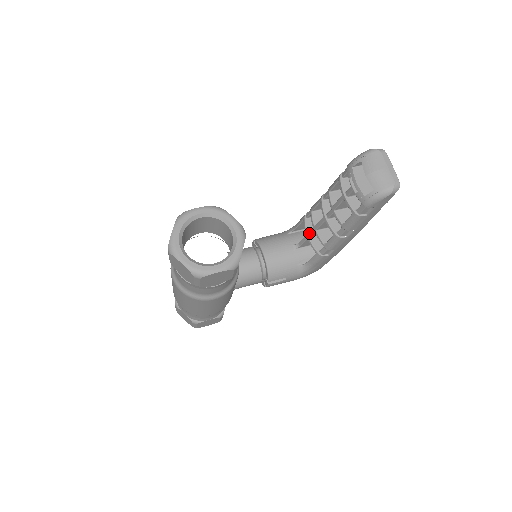
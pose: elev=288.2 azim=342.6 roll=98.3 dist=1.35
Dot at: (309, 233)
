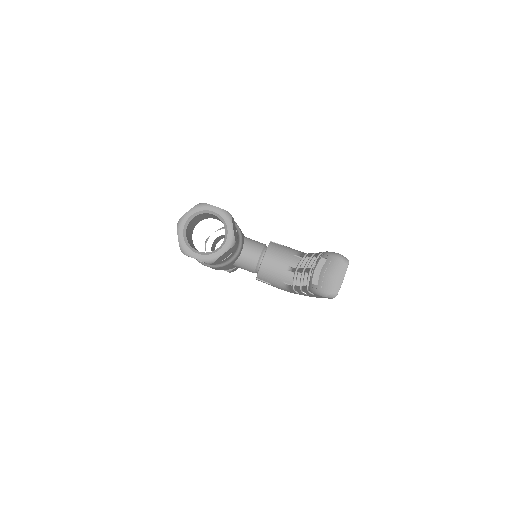
Dot at: (298, 269)
